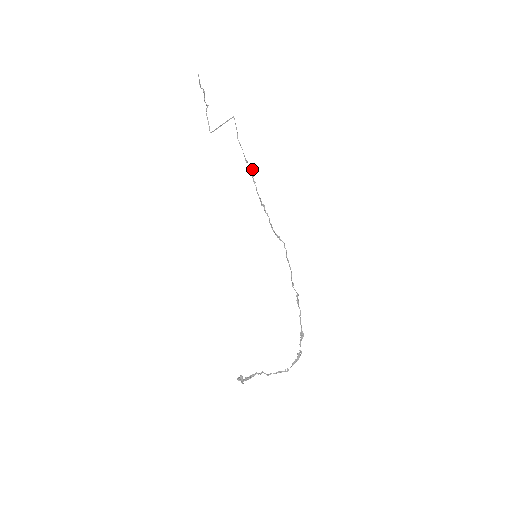
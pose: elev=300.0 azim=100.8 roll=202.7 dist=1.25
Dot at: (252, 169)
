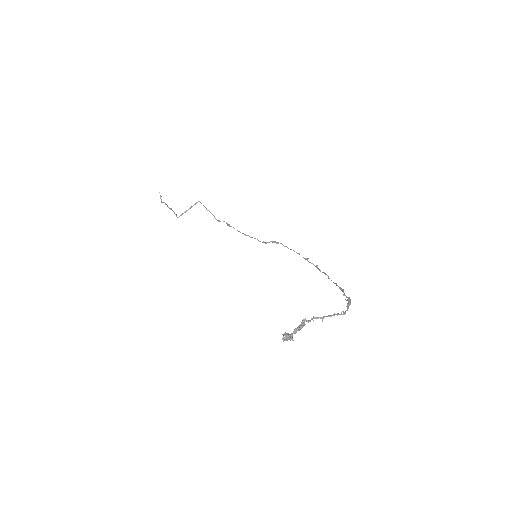
Dot at: (227, 223)
